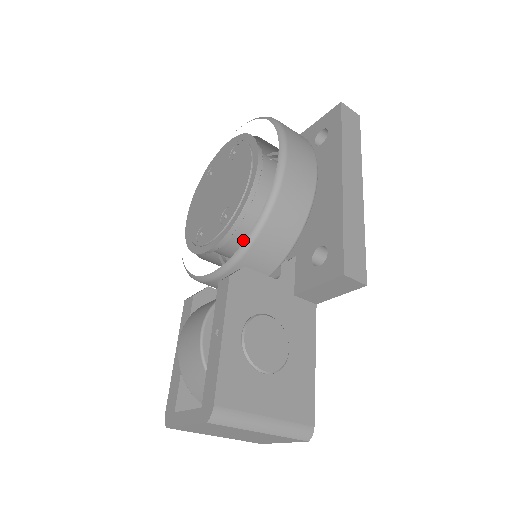
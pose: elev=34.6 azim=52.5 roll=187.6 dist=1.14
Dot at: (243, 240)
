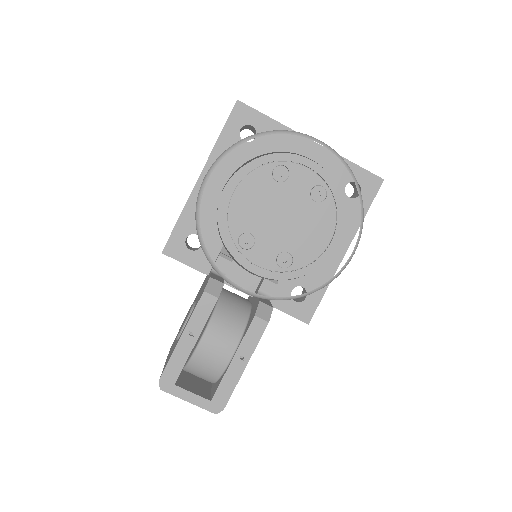
Dot at: occluded
